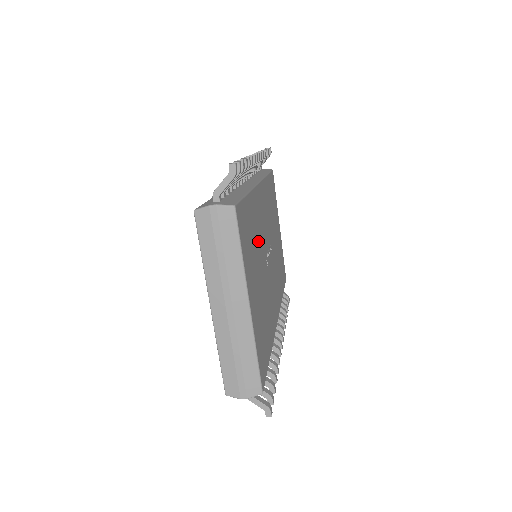
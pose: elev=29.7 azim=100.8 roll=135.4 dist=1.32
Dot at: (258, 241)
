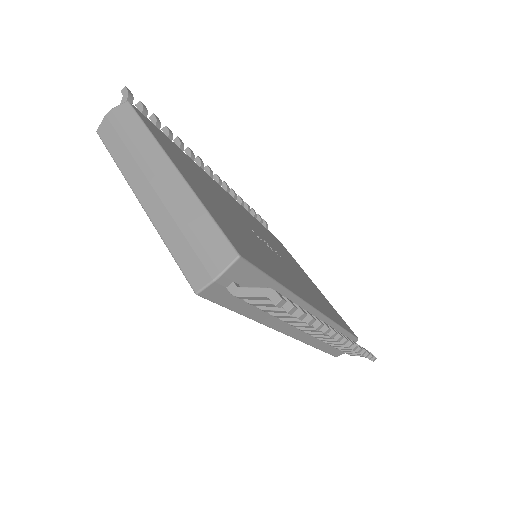
Dot at: occluded
